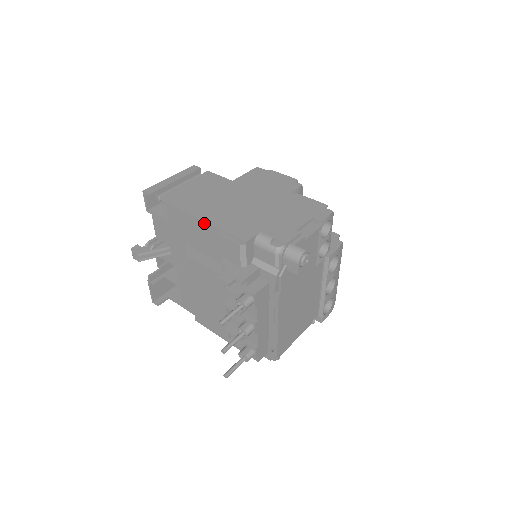
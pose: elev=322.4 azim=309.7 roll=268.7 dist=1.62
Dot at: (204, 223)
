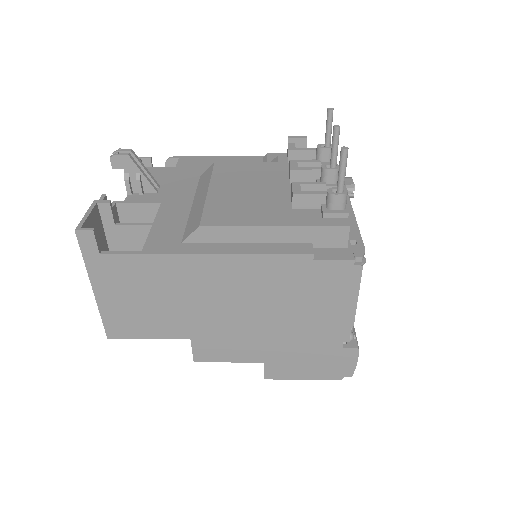
Dot at: (240, 157)
